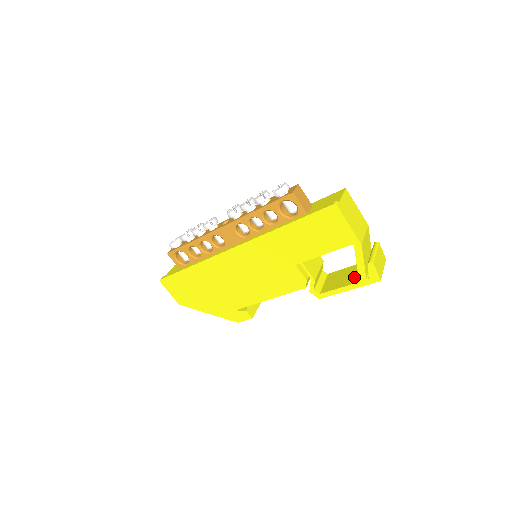
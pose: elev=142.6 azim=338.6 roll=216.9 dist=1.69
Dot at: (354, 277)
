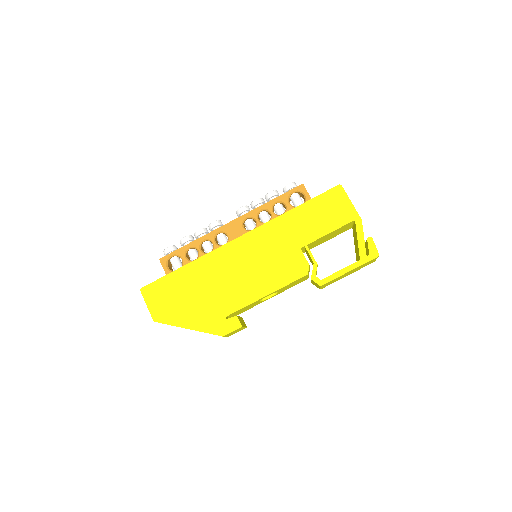
Dot at: occluded
